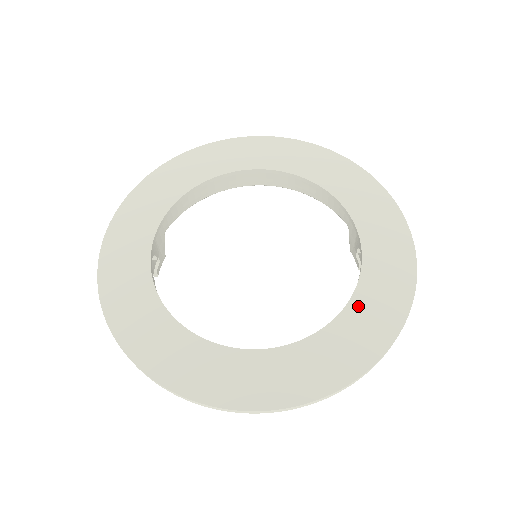
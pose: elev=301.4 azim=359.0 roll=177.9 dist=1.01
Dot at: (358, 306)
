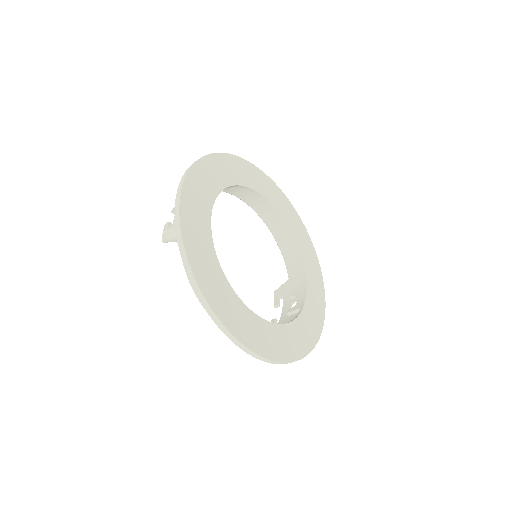
Dot at: (297, 325)
